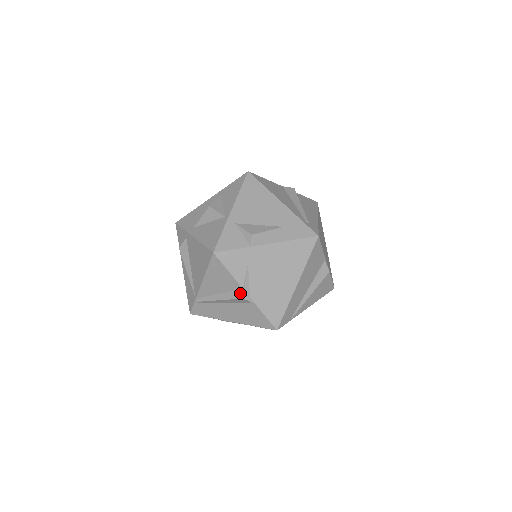
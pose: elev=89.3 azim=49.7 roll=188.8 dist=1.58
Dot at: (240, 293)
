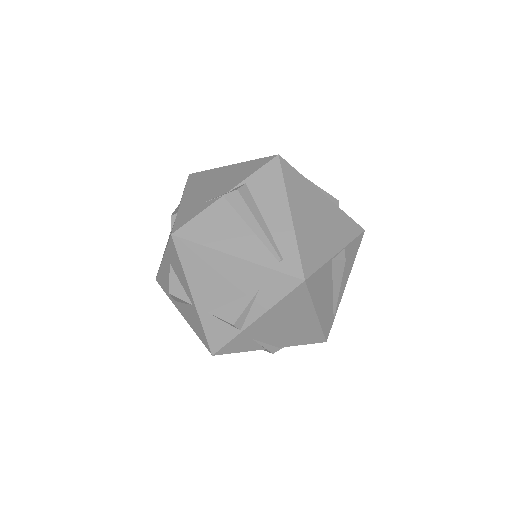
Dot at: occluded
